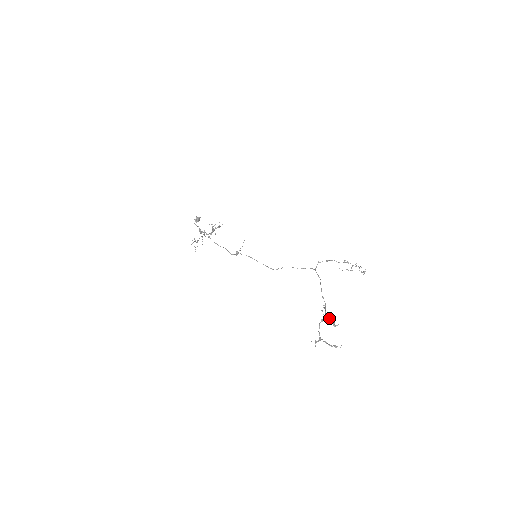
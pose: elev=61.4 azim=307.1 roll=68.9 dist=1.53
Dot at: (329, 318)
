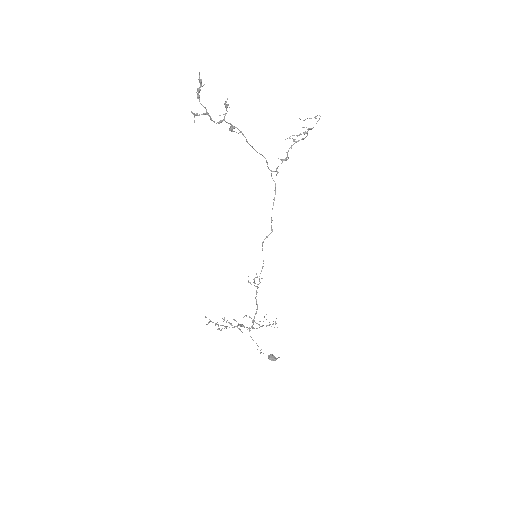
Dot at: occluded
